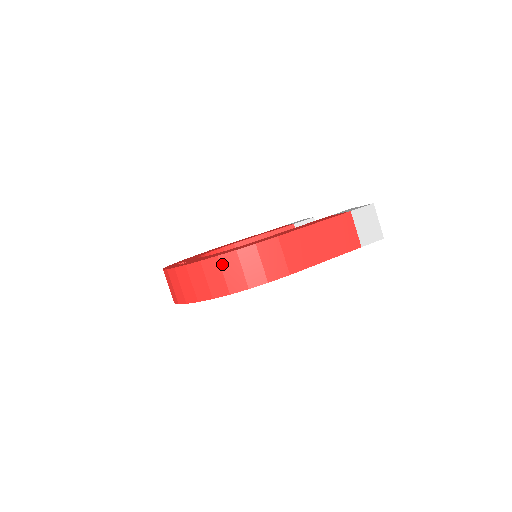
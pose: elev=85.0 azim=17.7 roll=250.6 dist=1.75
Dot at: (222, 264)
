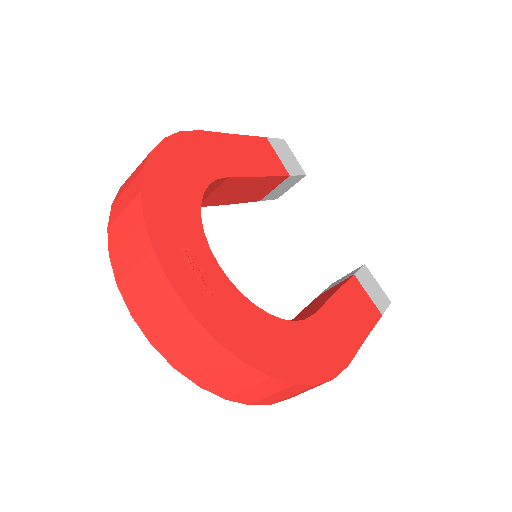
Dot at: (286, 389)
